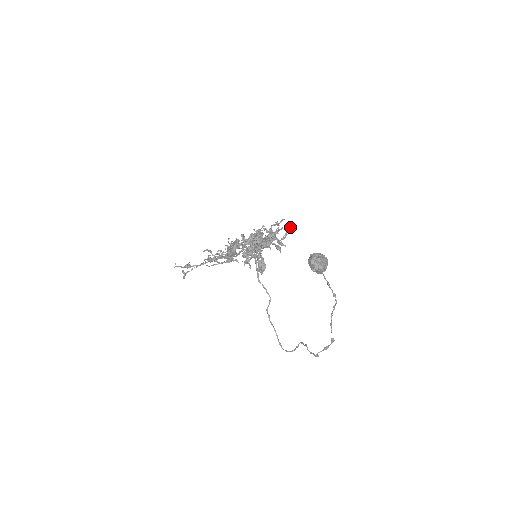
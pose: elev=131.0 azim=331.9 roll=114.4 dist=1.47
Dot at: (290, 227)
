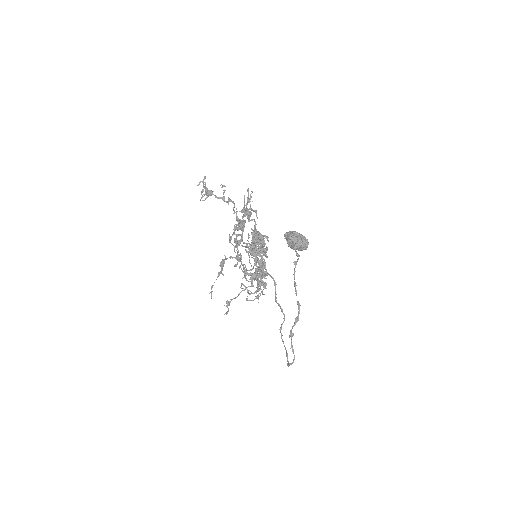
Dot at: occluded
